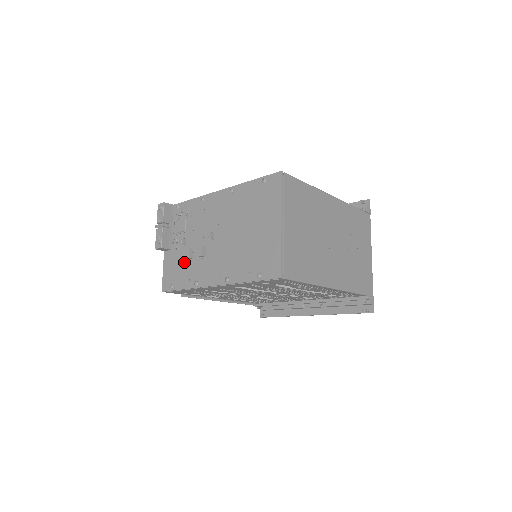
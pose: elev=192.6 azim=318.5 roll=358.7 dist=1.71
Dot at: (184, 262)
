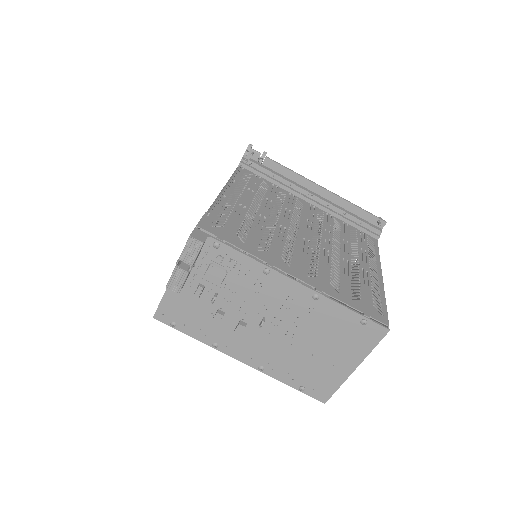
Dot at: (204, 314)
